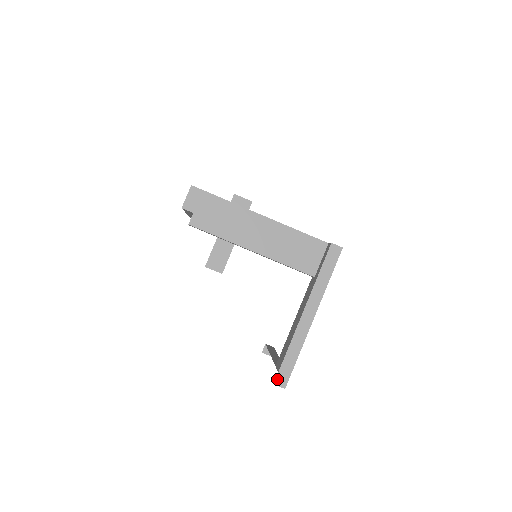
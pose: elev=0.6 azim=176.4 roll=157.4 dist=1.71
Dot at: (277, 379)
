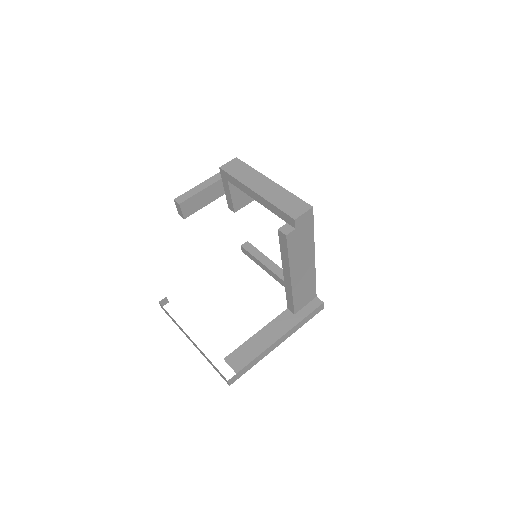
Dot at: (232, 378)
